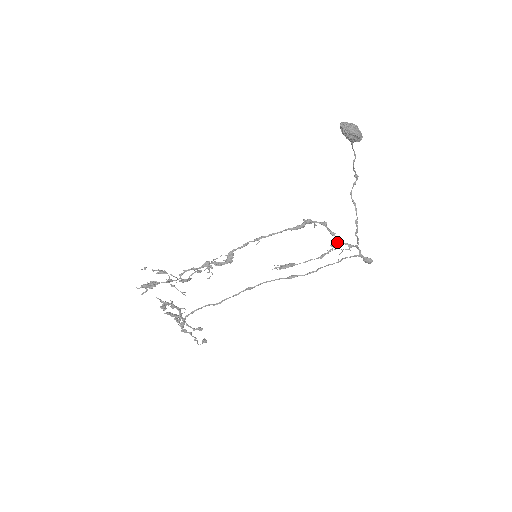
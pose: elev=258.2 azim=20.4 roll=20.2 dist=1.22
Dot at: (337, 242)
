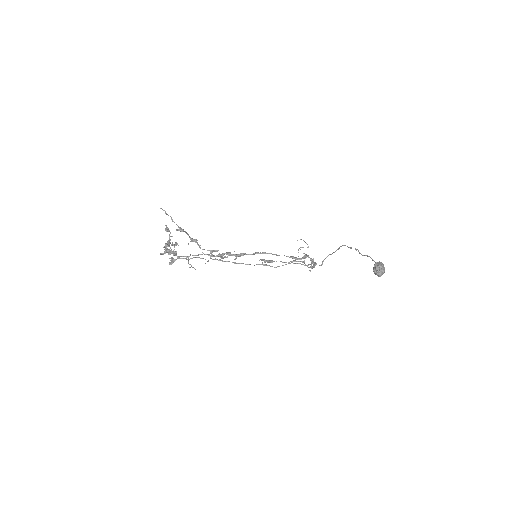
Dot at: occluded
